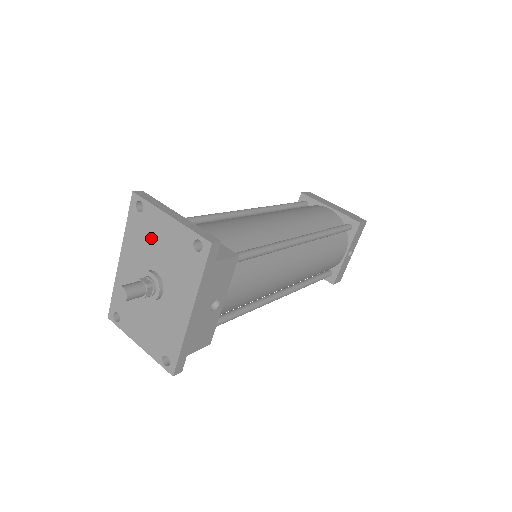
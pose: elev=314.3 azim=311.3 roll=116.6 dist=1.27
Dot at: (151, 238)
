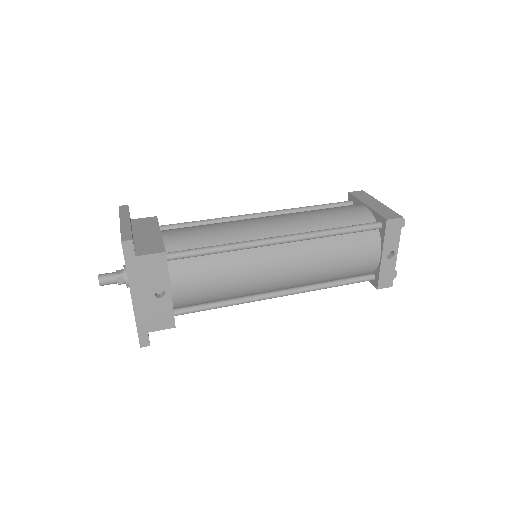
Dot at: occluded
